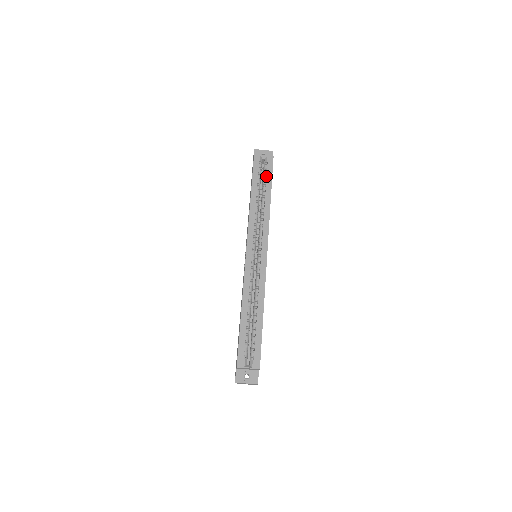
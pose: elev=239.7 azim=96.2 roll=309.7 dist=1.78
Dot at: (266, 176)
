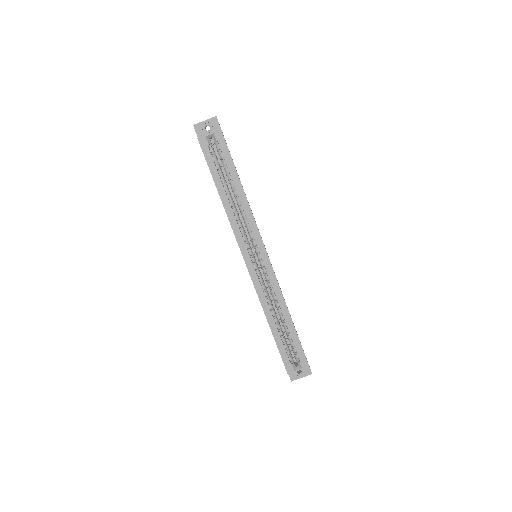
Dot at: (224, 161)
